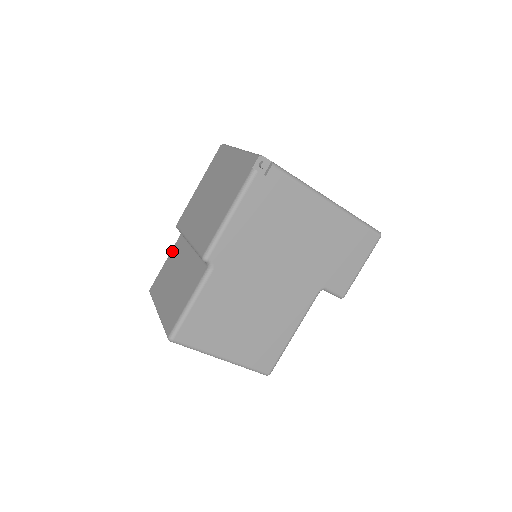
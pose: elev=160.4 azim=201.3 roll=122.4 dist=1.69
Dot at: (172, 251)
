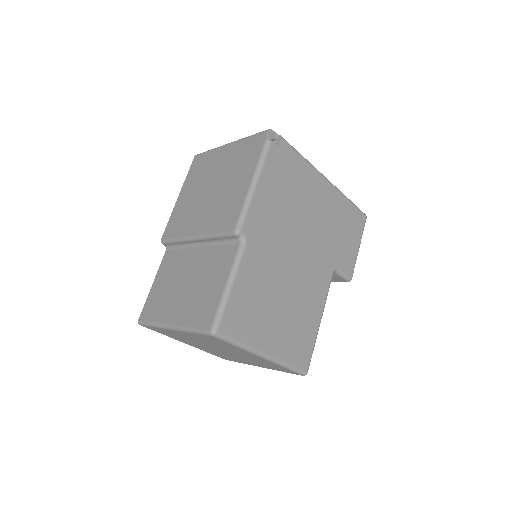
Dot at: (160, 269)
